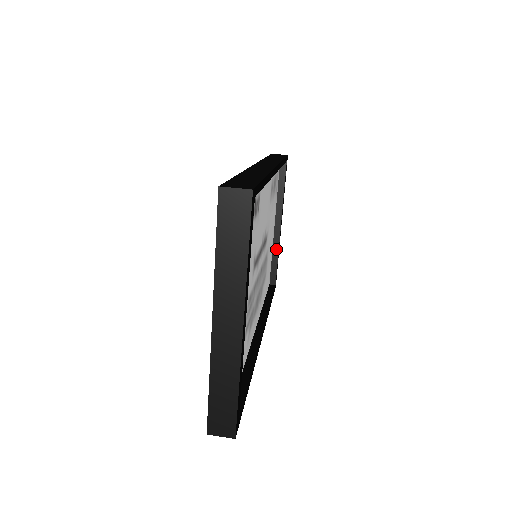
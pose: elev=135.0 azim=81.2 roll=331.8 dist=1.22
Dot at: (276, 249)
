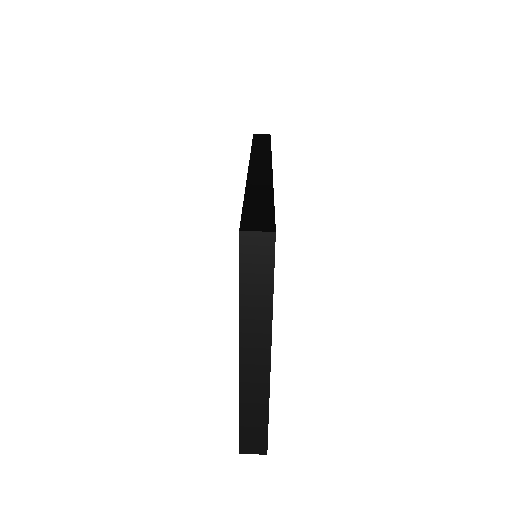
Dot at: occluded
